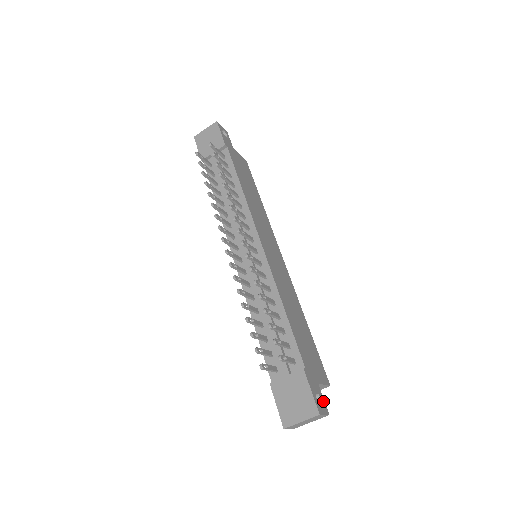
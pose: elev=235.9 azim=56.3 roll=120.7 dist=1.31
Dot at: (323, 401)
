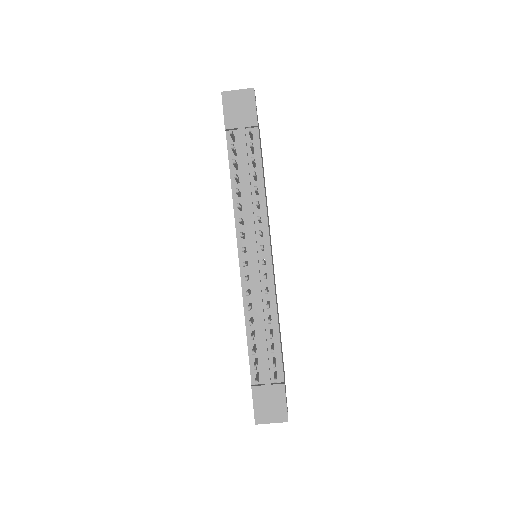
Dot at: occluded
